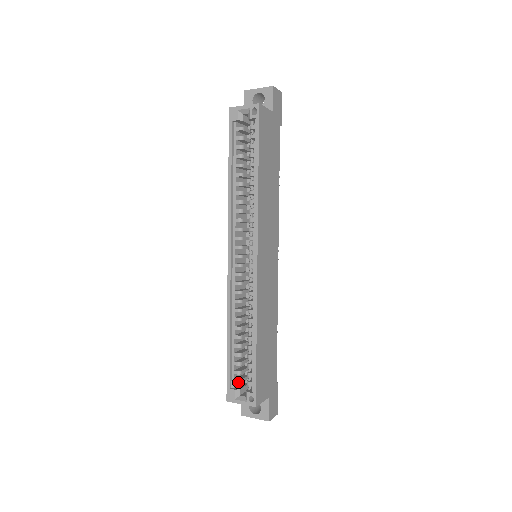
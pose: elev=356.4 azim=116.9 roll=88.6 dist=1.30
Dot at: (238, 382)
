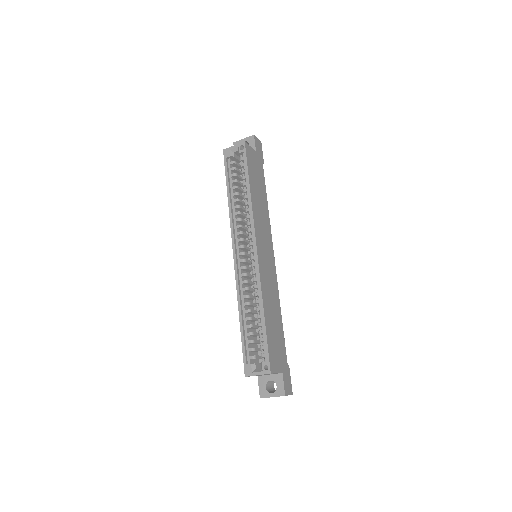
Dot at: (253, 358)
